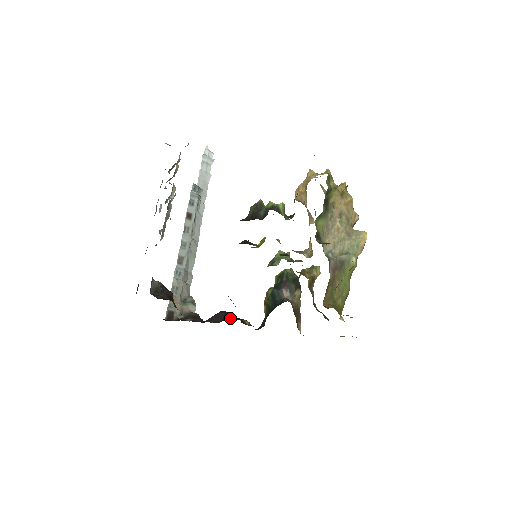
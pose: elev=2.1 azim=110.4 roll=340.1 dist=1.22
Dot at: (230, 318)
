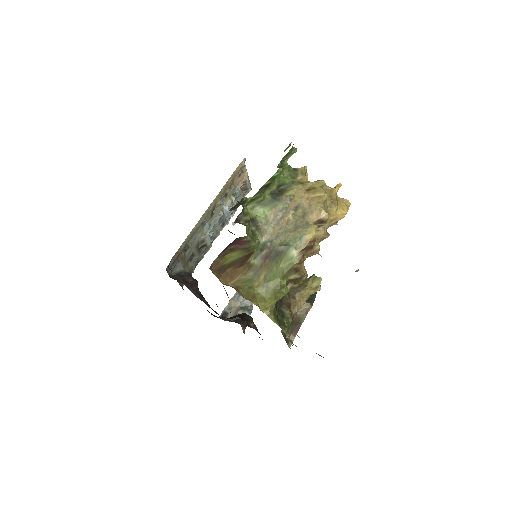
Dot at: (238, 316)
